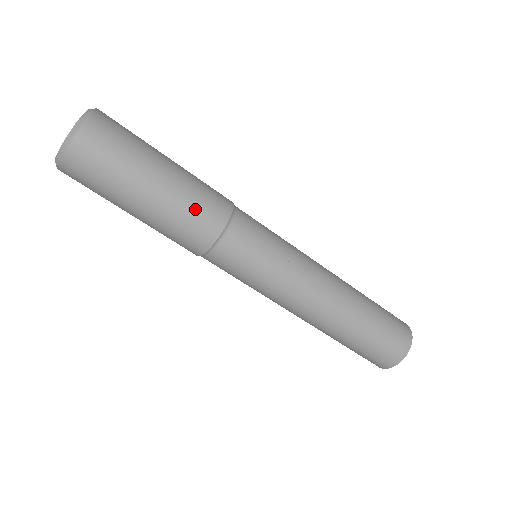
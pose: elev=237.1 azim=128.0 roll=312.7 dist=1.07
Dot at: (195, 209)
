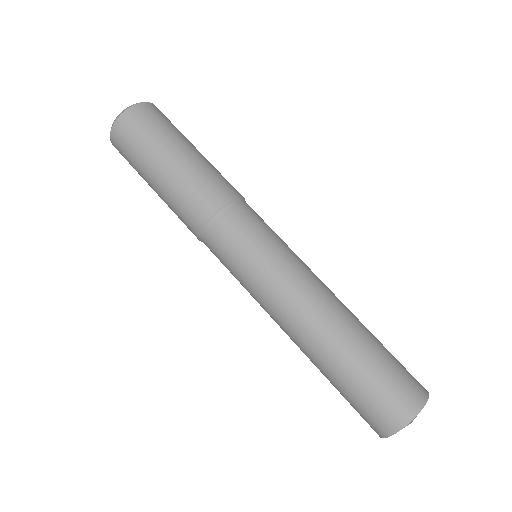
Dot at: (220, 176)
